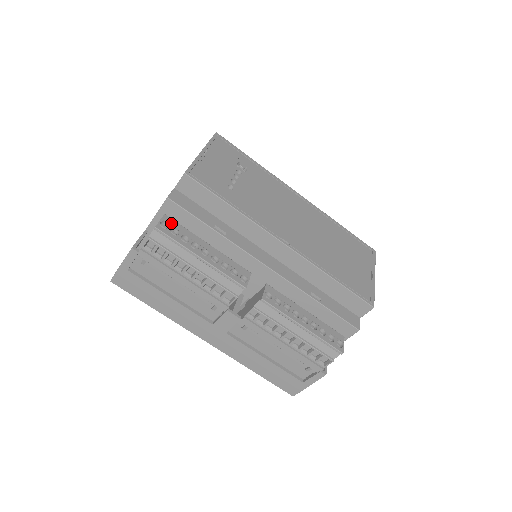
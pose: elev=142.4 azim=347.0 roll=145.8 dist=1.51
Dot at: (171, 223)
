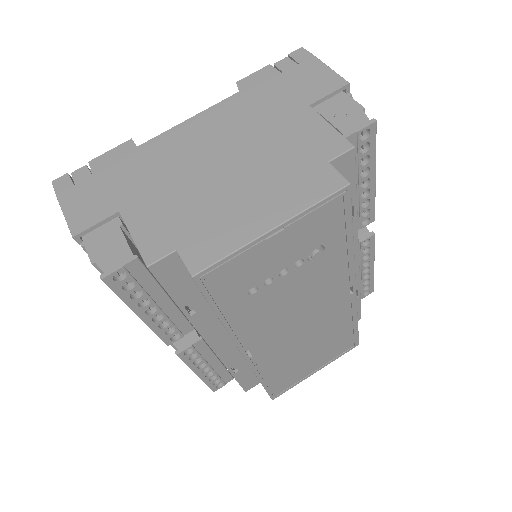
Dot at: (136, 271)
